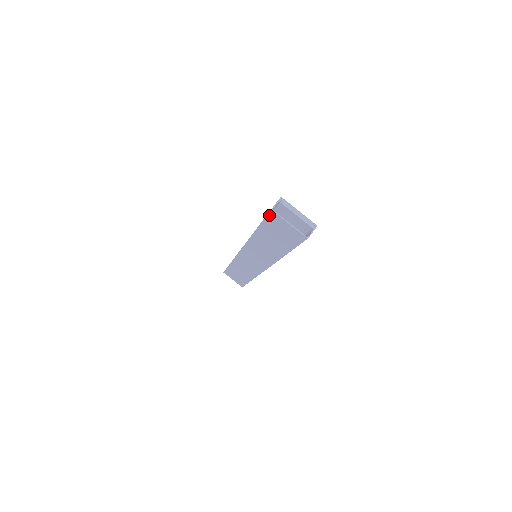
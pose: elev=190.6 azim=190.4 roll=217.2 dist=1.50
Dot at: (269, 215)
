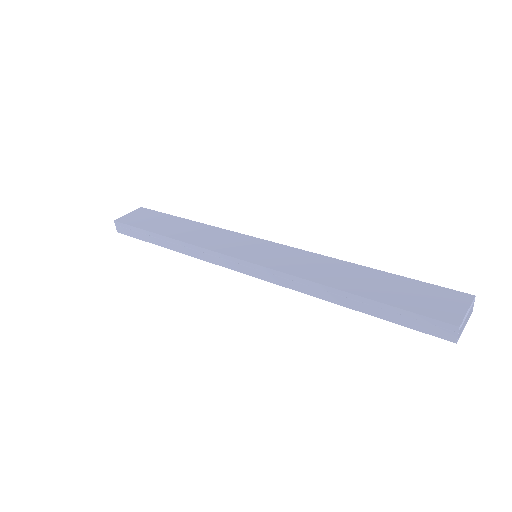
Dot at: (436, 335)
